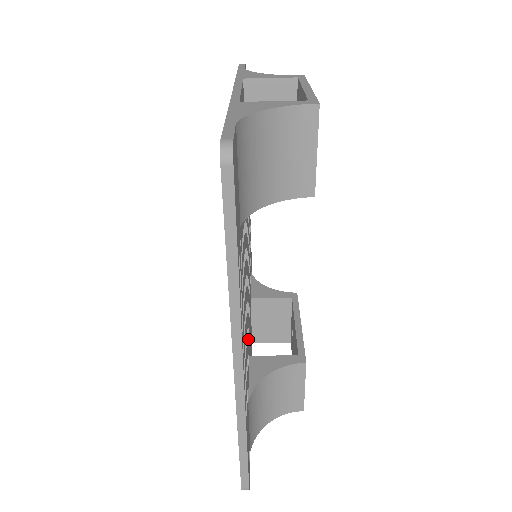
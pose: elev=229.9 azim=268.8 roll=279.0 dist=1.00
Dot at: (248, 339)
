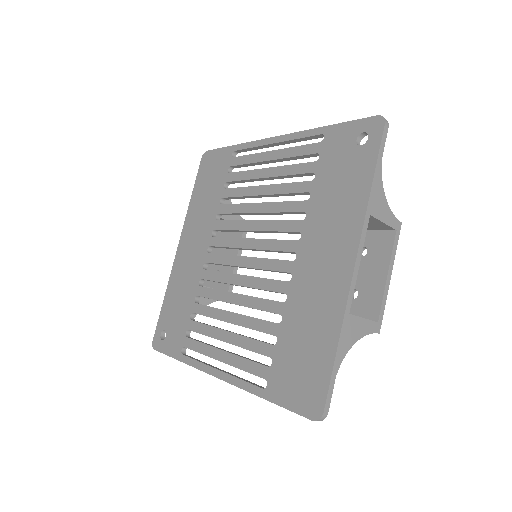
Dot at: occluded
